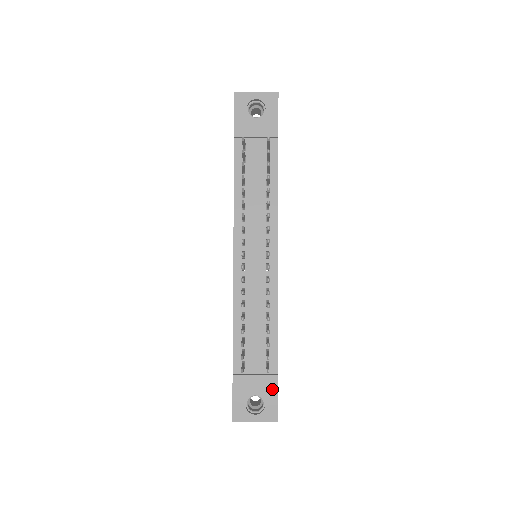
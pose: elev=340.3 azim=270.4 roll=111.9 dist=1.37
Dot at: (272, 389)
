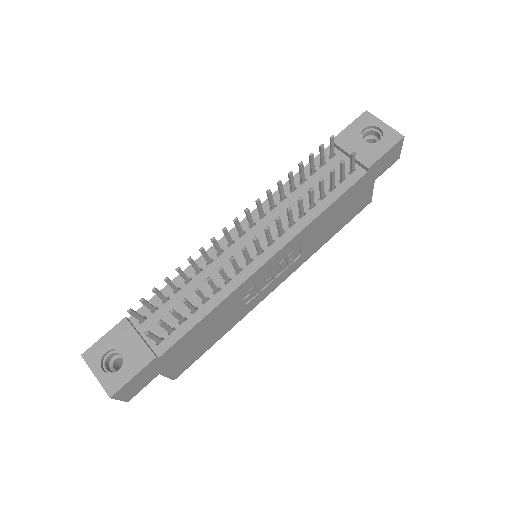
Dot at: (138, 363)
